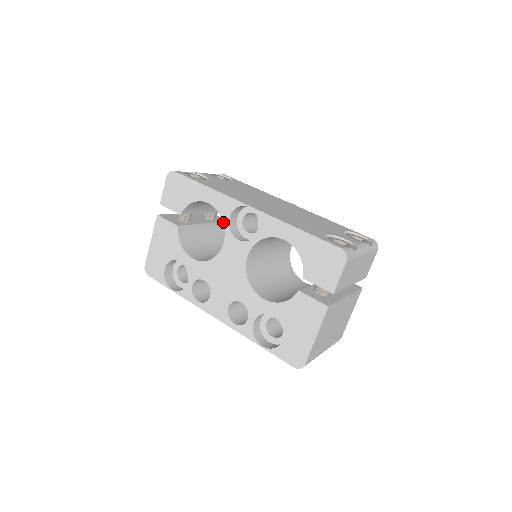
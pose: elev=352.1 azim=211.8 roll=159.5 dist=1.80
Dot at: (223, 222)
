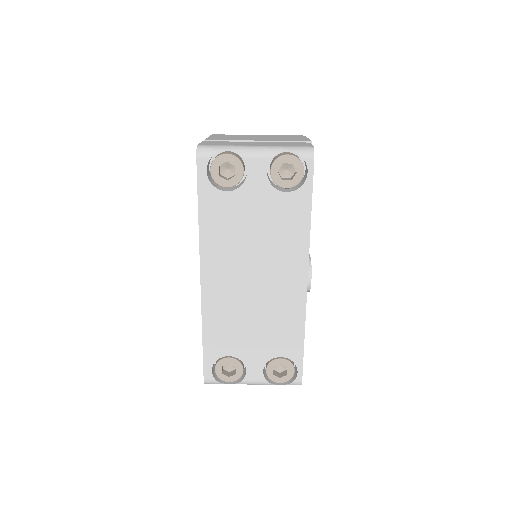
Dot at: occluded
